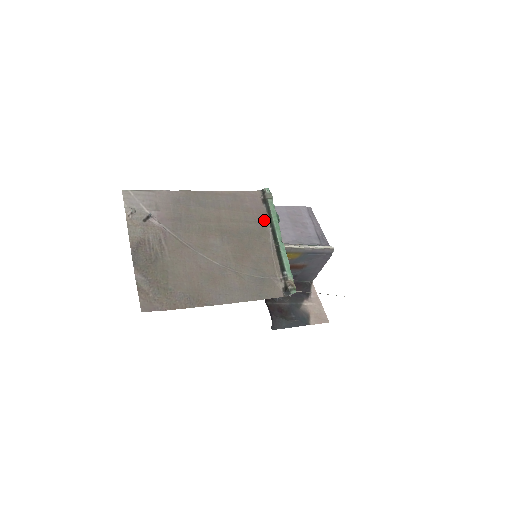
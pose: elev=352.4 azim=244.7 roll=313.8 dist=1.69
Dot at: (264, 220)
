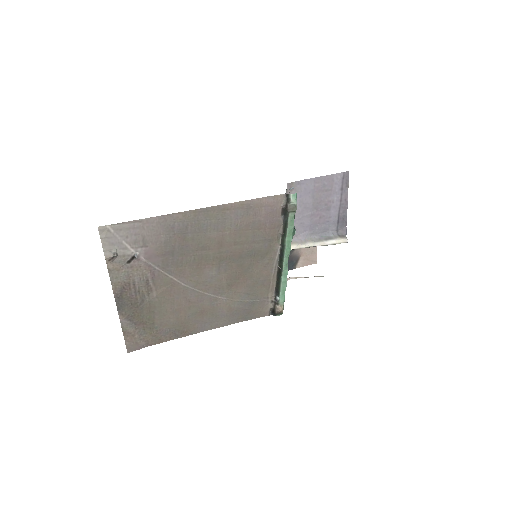
Dot at: (276, 236)
